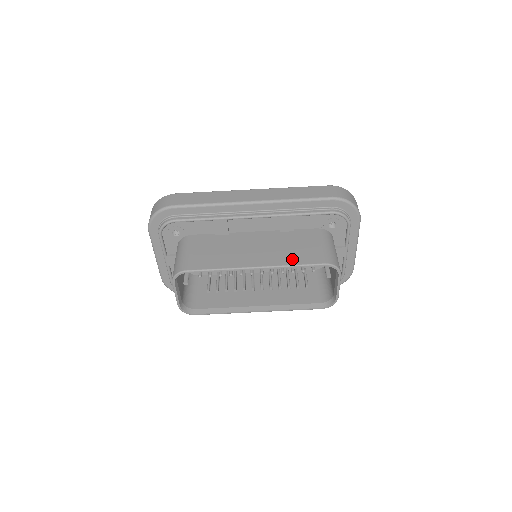
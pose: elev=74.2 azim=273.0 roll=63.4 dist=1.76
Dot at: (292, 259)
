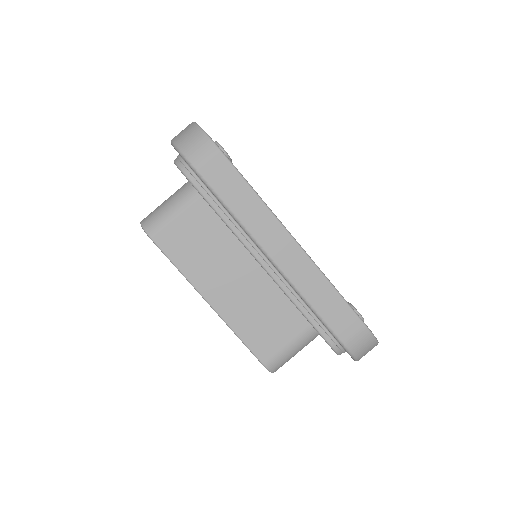
Dot at: (246, 330)
